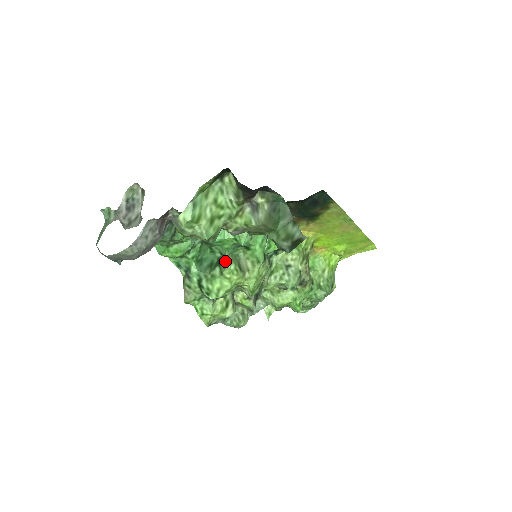
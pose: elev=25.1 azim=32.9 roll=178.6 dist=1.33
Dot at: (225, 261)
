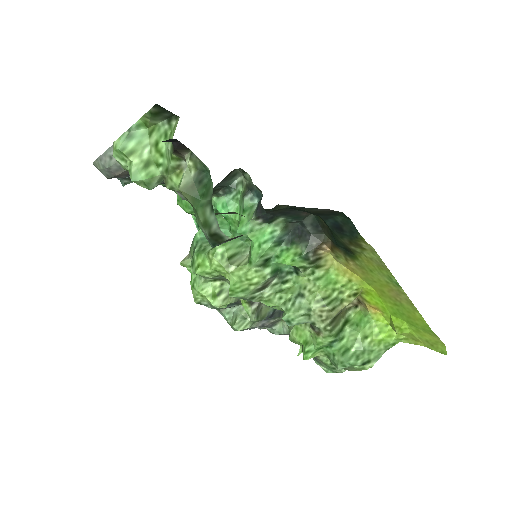
Dot at: occluded
